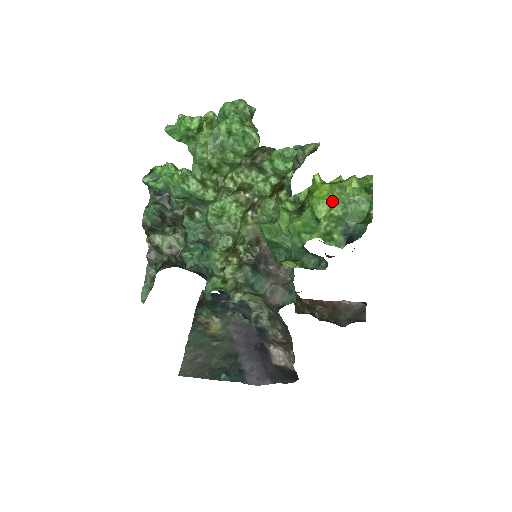
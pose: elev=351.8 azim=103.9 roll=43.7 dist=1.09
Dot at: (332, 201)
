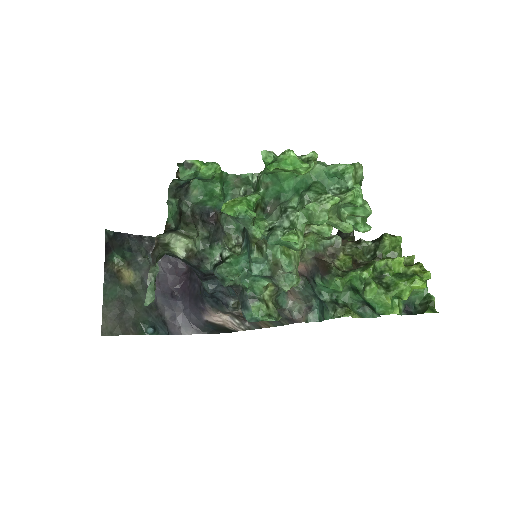
Dot at: occluded
